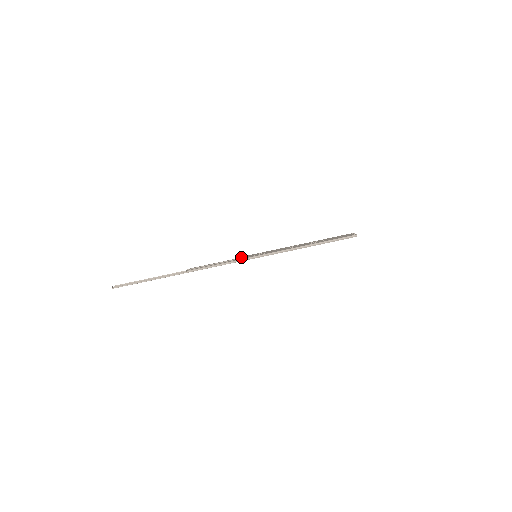
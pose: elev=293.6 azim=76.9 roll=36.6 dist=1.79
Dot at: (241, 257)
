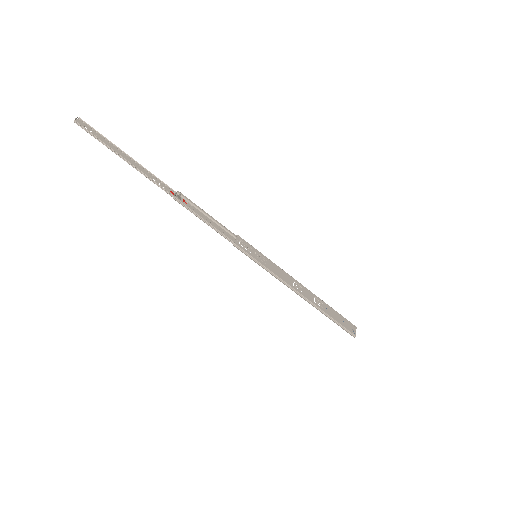
Dot at: (242, 241)
